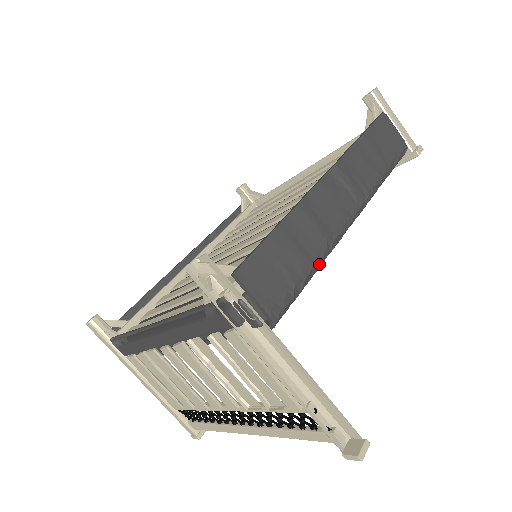
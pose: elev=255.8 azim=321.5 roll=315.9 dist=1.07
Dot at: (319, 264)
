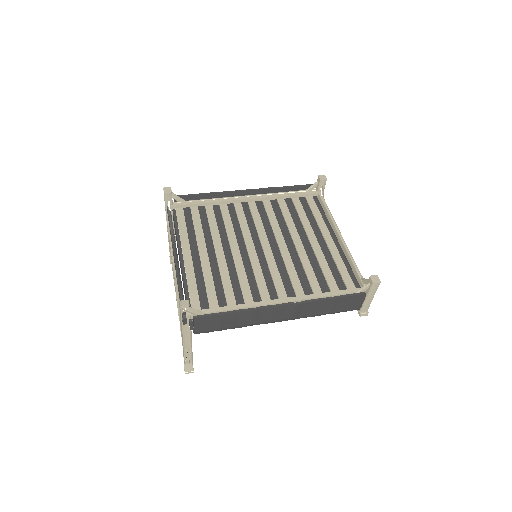
Dot at: (239, 327)
